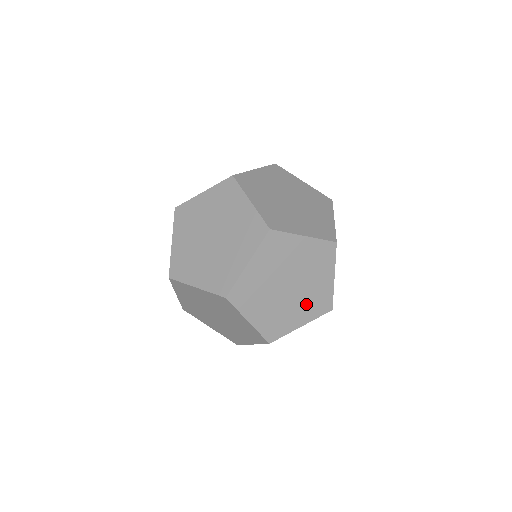
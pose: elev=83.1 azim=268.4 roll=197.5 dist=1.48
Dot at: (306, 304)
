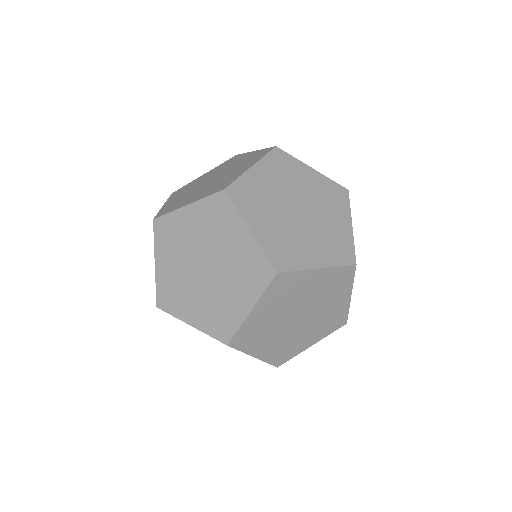
Dot at: (322, 242)
